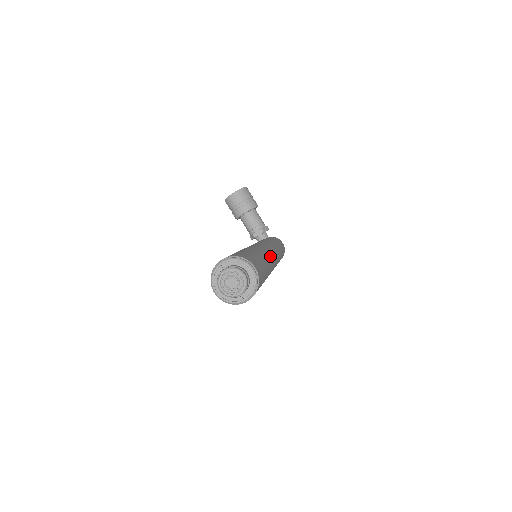
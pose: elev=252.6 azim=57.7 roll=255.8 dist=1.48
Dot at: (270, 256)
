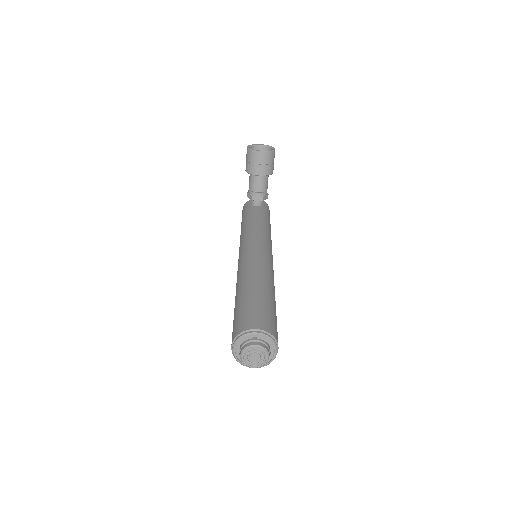
Dot at: occluded
